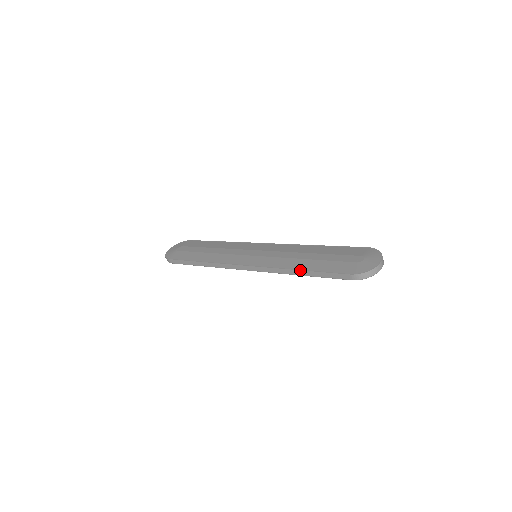
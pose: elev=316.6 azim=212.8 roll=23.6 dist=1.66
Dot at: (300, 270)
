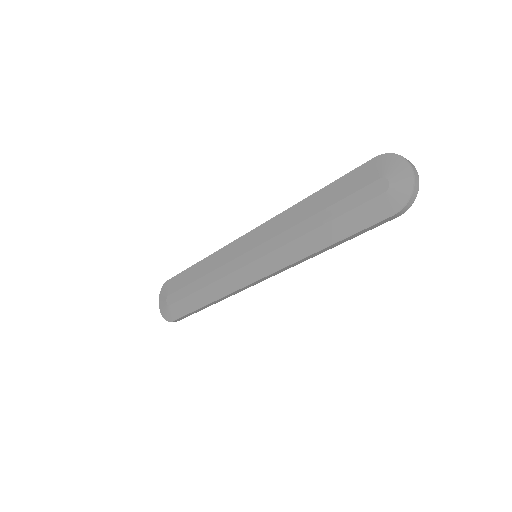
Dot at: (328, 247)
